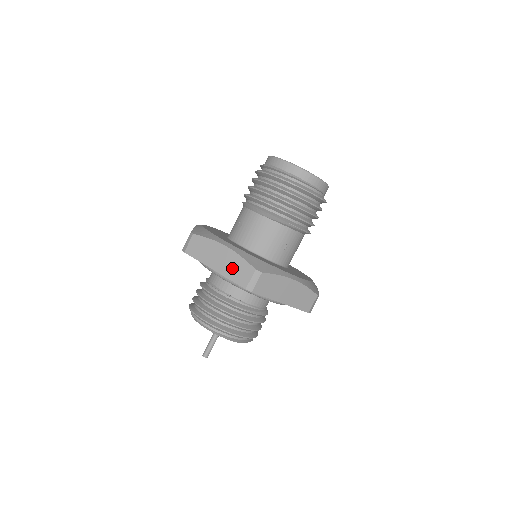
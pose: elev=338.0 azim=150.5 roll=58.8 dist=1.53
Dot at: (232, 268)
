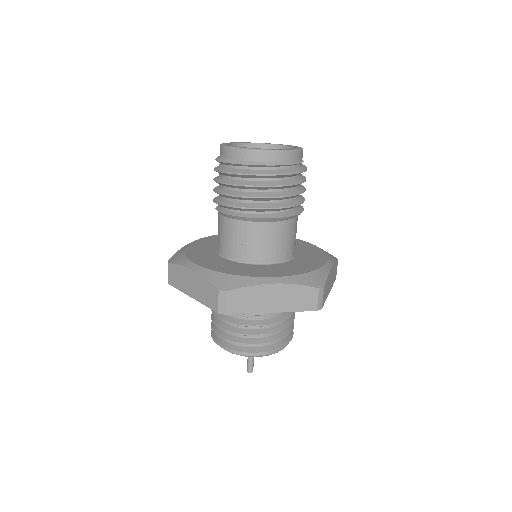
Dot at: (292, 300)
